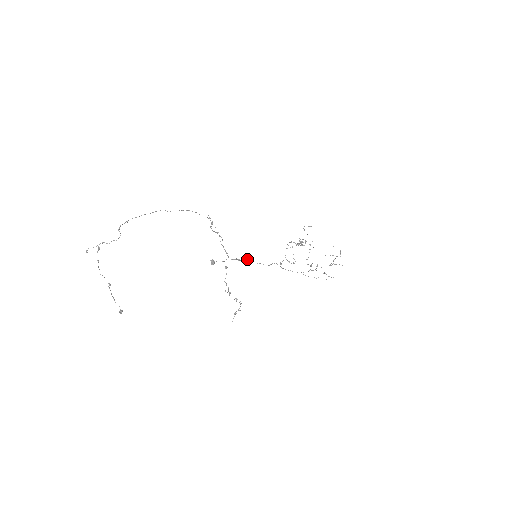
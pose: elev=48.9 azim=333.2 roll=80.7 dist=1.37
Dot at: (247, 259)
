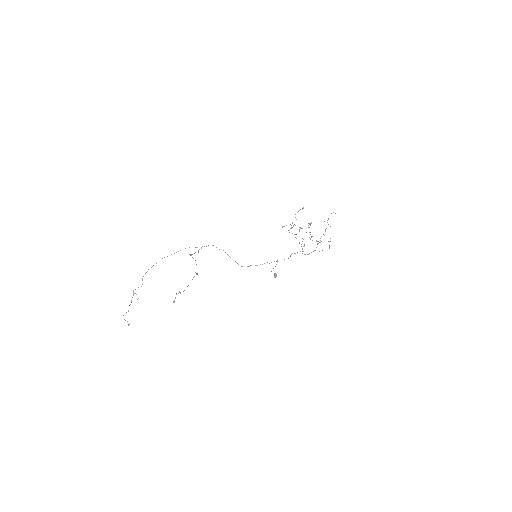
Dot at: (274, 261)
